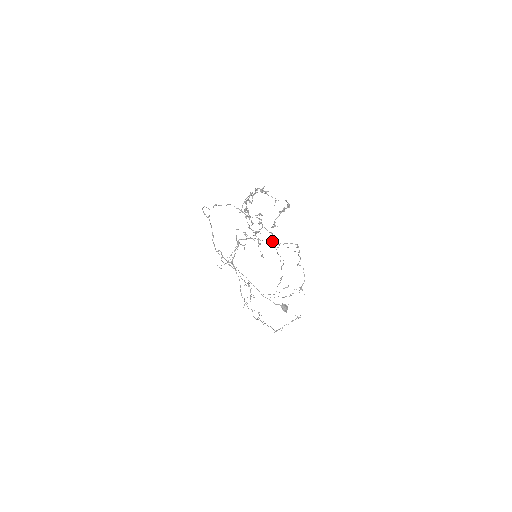
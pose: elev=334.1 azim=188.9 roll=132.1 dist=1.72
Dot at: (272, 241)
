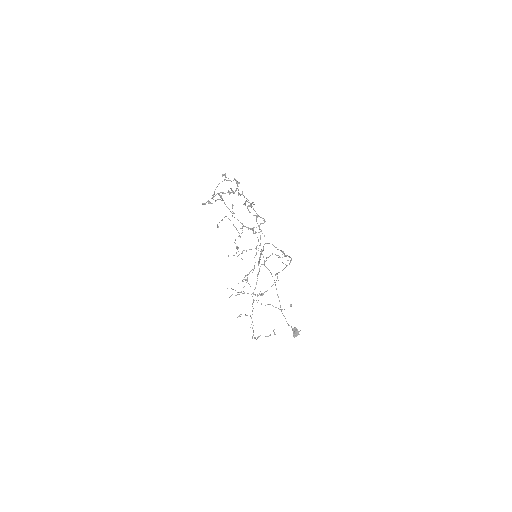
Dot at: (283, 251)
